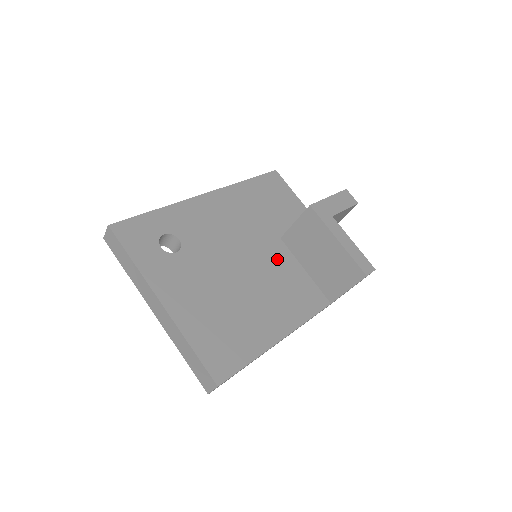
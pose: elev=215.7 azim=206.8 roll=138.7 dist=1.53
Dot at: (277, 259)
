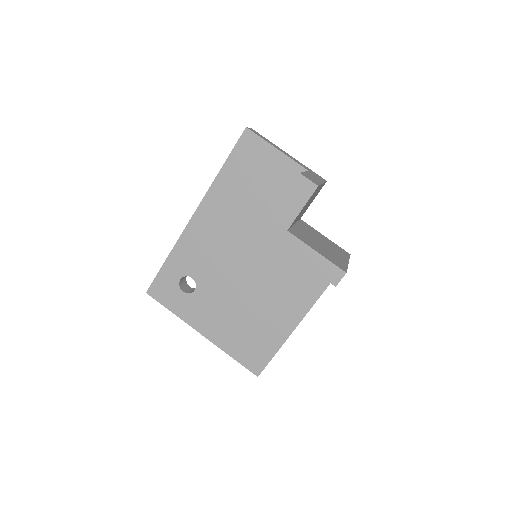
Dot at: (275, 250)
